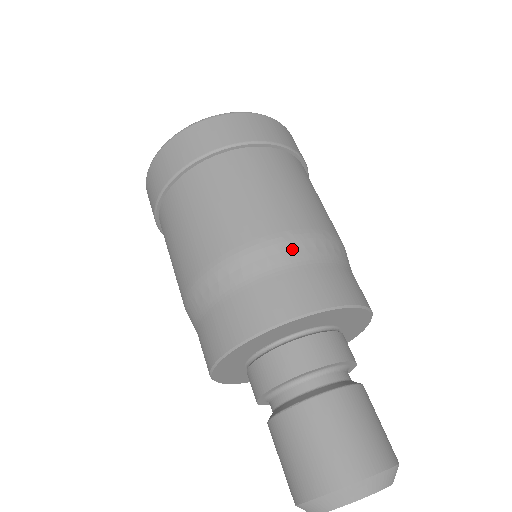
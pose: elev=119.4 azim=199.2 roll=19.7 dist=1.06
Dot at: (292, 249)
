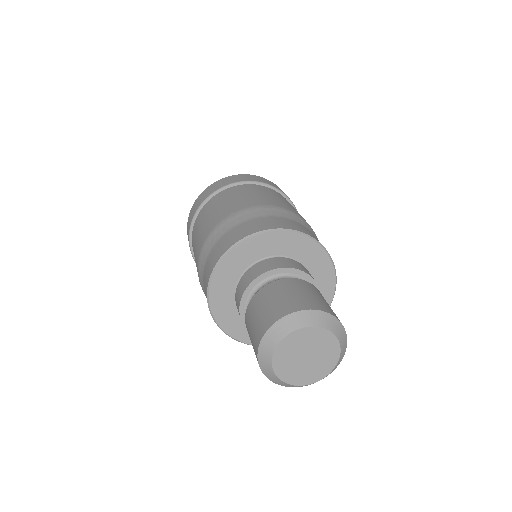
Dot at: (235, 219)
